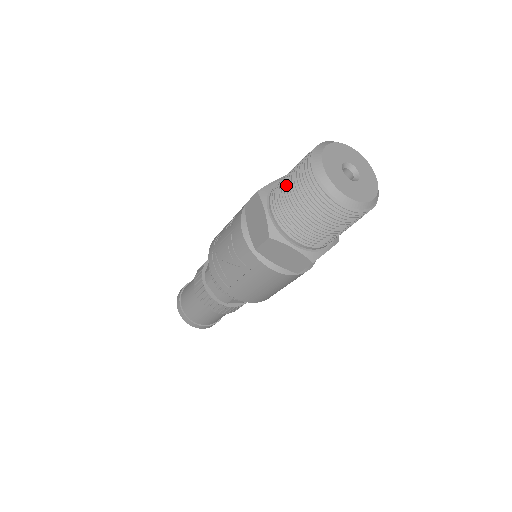
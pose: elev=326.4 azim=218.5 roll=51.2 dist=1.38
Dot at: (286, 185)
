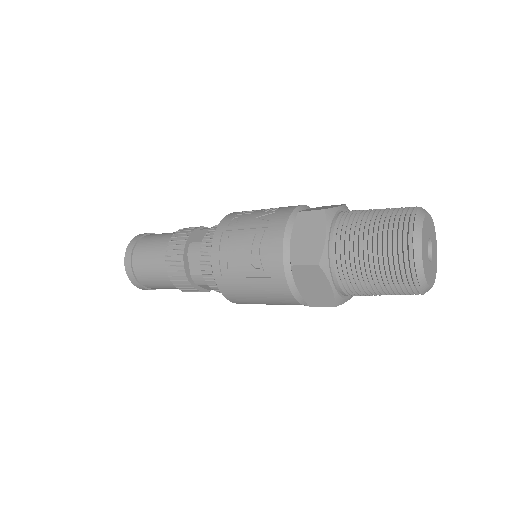
Dot at: (365, 225)
